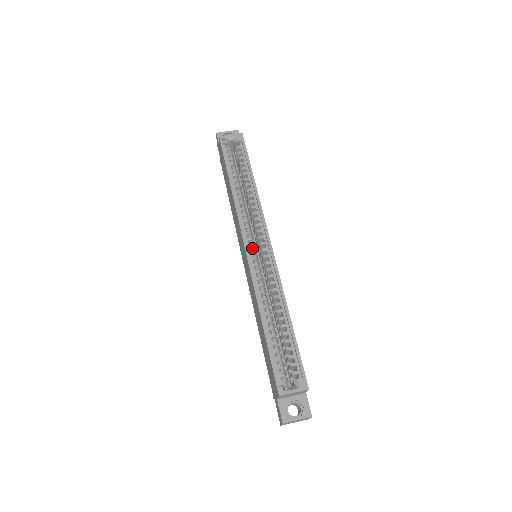
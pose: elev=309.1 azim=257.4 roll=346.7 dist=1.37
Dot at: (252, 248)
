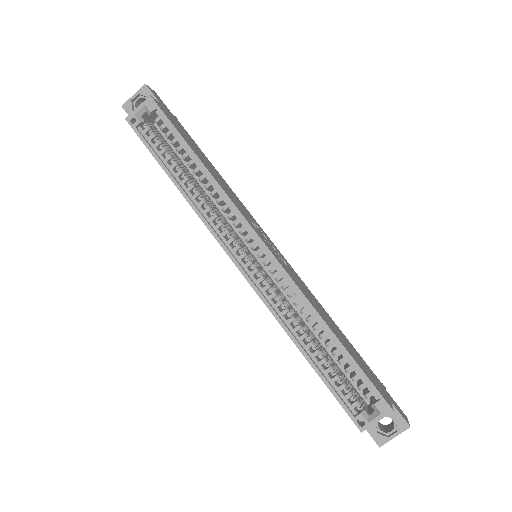
Dot at: (245, 259)
